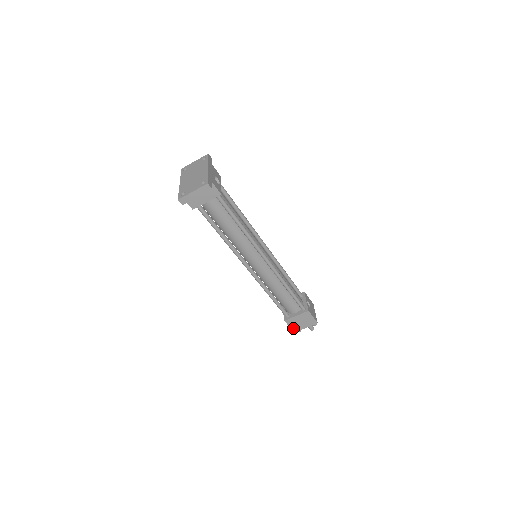
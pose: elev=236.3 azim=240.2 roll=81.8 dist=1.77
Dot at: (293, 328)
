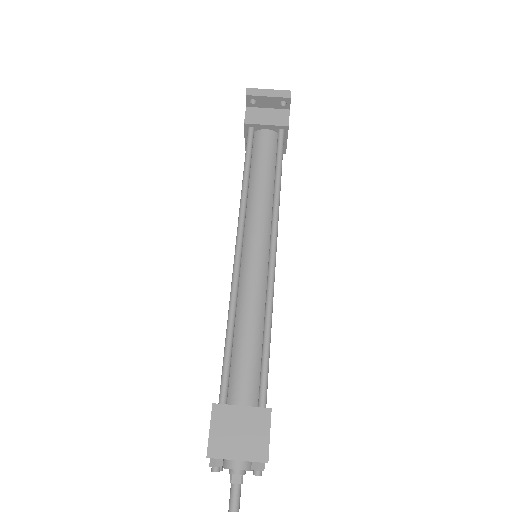
Dot at: (213, 440)
